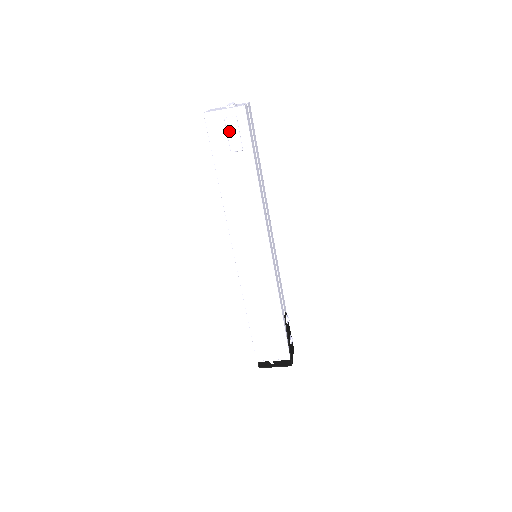
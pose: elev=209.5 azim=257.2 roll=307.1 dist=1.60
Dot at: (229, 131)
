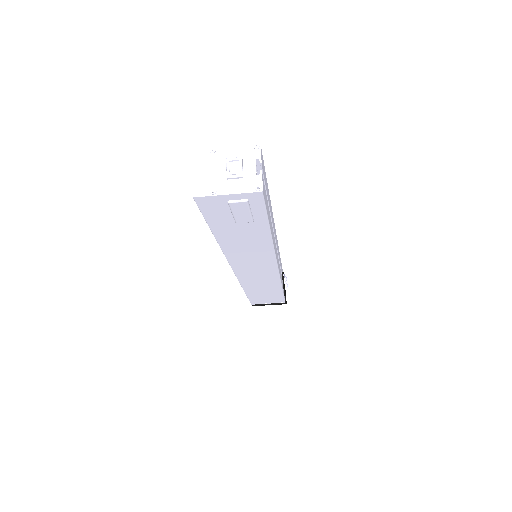
Dot at: (235, 211)
